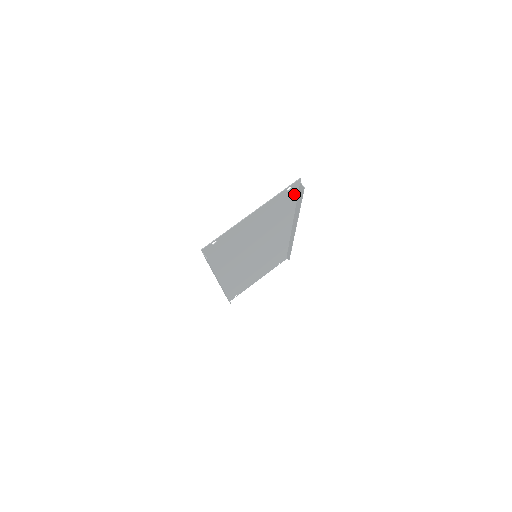
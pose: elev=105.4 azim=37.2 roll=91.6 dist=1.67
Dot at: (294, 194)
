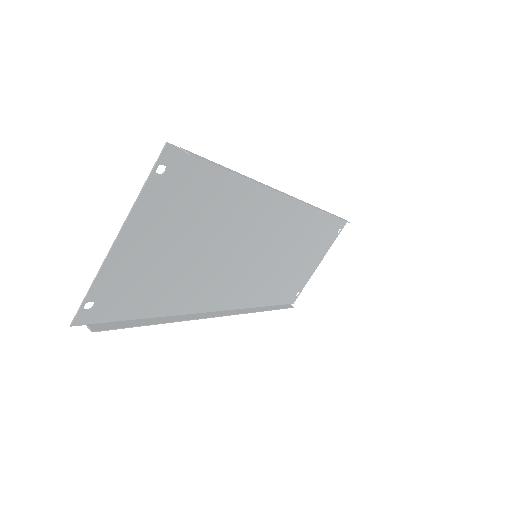
Dot at: (199, 167)
